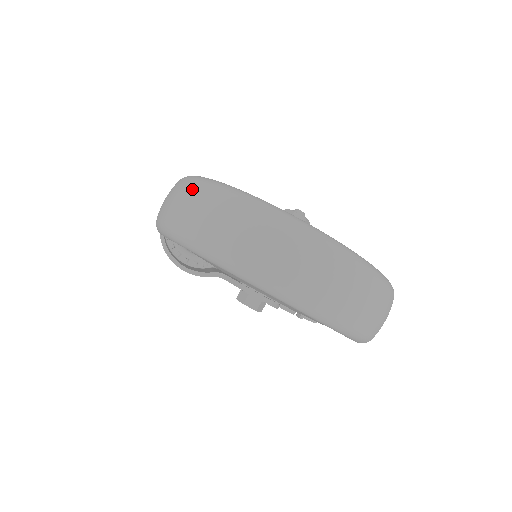
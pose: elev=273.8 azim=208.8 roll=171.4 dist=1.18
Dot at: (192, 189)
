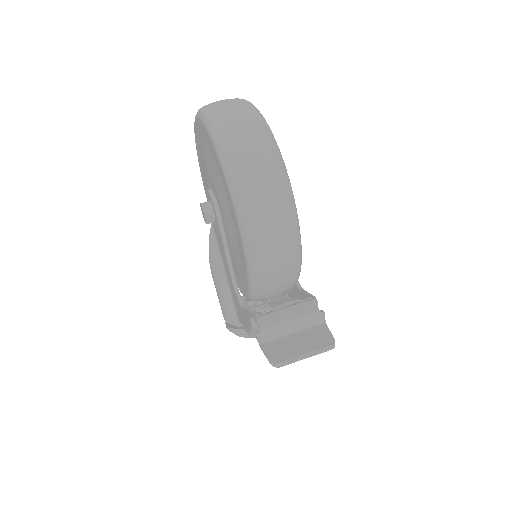
Dot at: occluded
